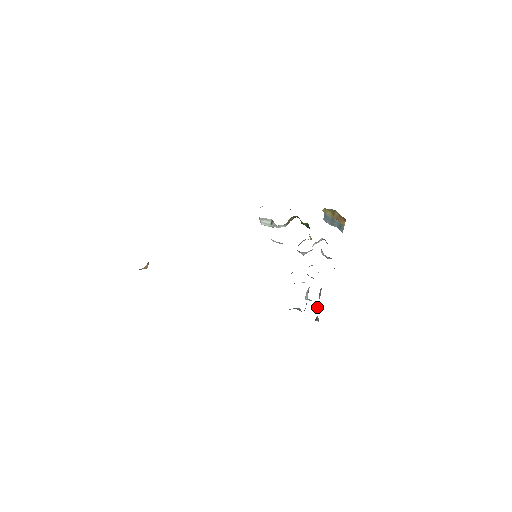
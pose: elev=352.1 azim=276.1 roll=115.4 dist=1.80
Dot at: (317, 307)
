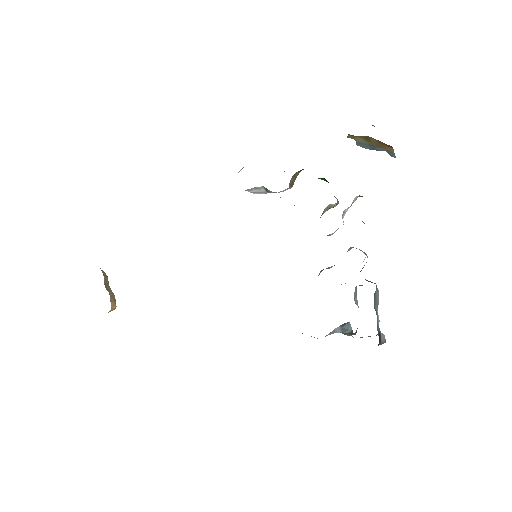
Dot at: (377, 319)
